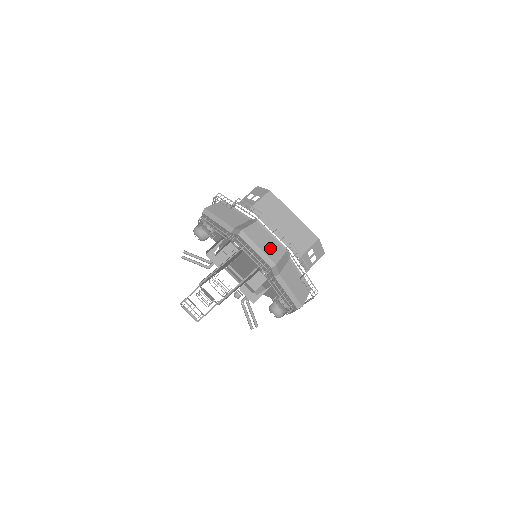
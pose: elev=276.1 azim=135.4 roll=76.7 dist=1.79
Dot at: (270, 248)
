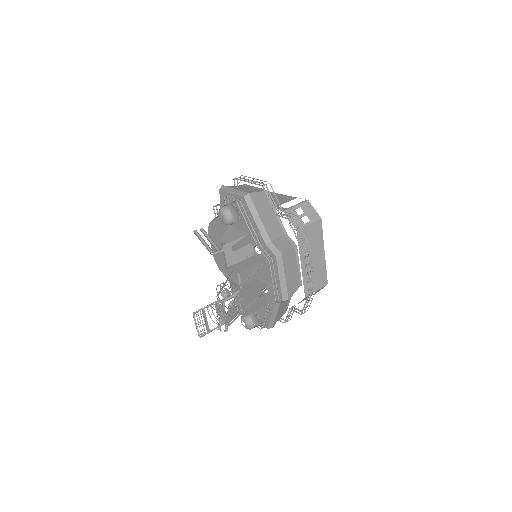
Dot at: (292, 280)
